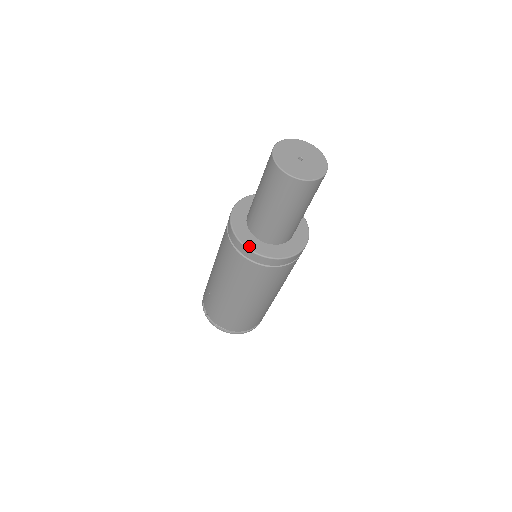
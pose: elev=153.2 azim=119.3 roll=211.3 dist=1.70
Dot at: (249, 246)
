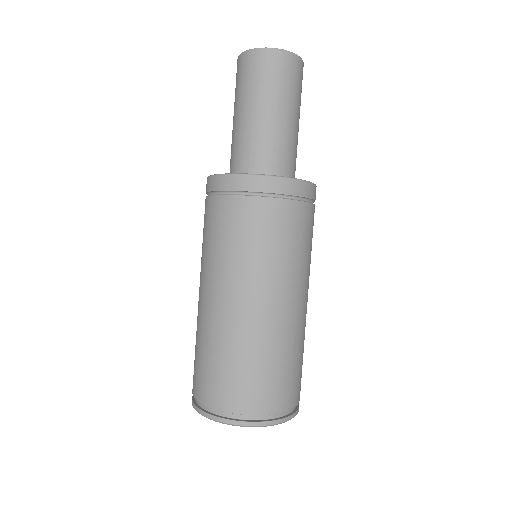
Dot at: occluded
